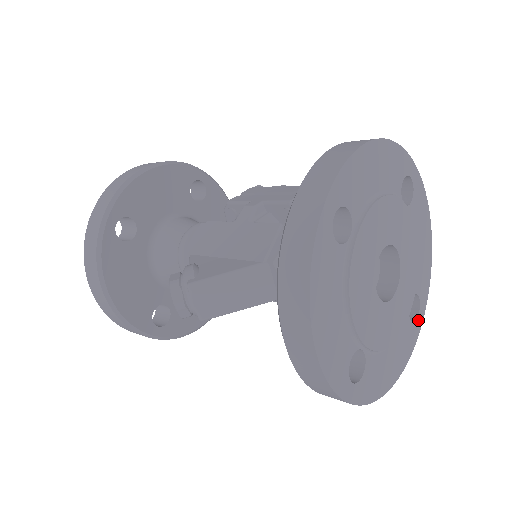
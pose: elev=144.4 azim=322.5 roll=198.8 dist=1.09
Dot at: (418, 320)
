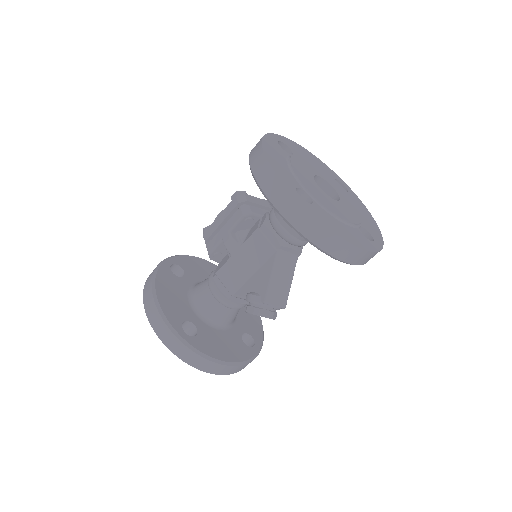
Dot at: (347, 188)
